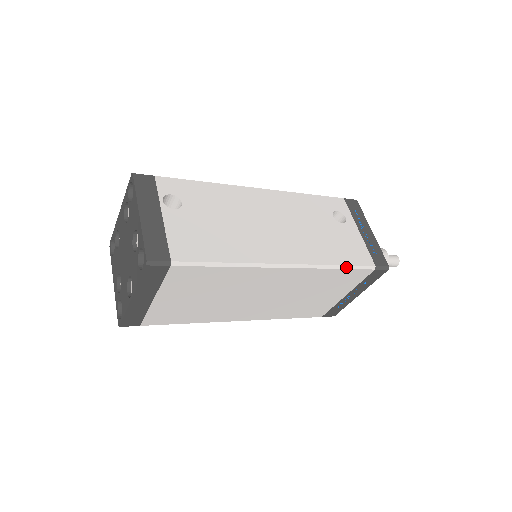
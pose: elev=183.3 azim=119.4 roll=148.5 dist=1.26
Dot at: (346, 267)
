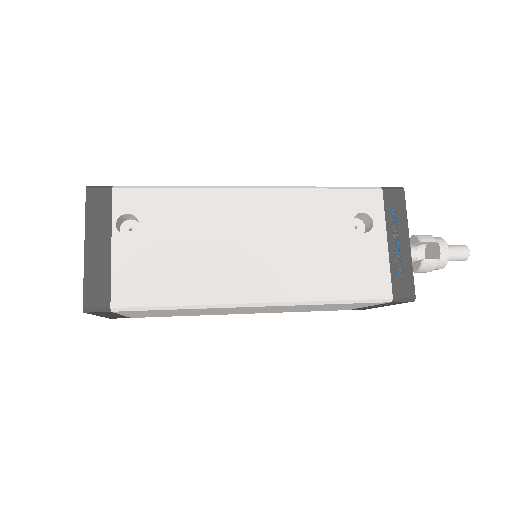
Dot at: (346, 302)
